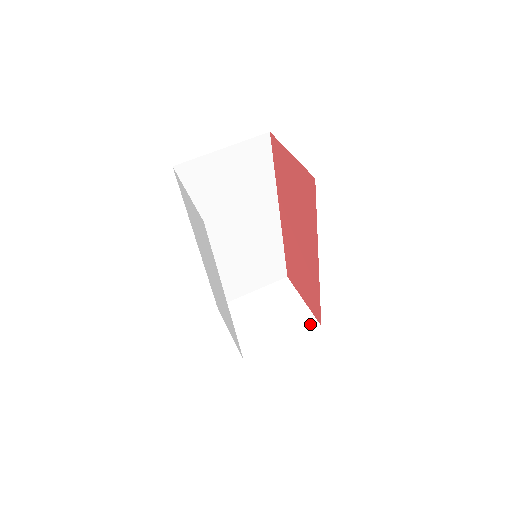
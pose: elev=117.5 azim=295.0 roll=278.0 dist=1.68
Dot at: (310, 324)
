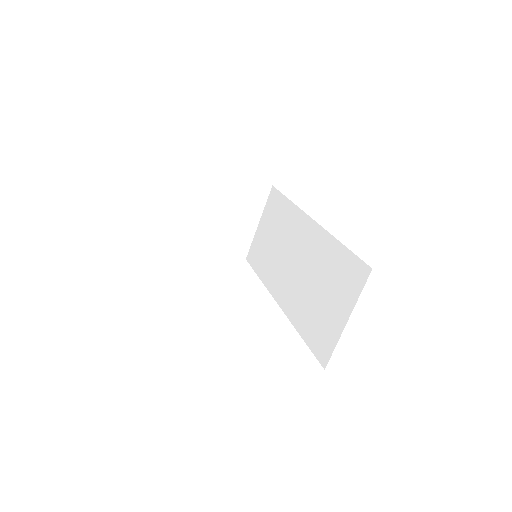
Dot at: (263, 192)
